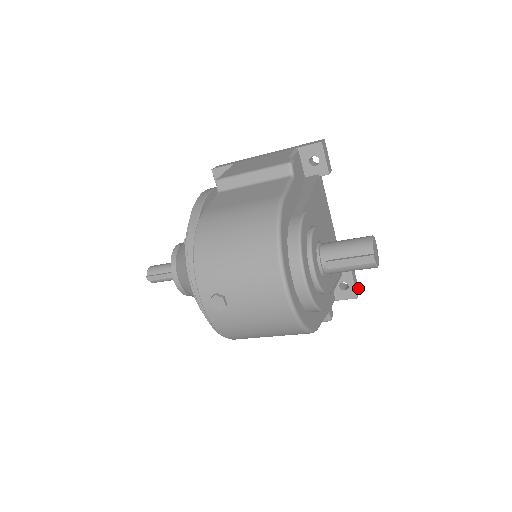
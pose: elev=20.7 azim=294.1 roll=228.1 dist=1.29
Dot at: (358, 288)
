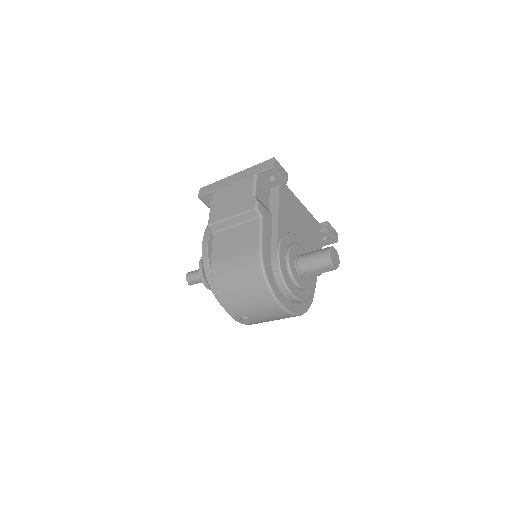
Dot at: (336, 232)
